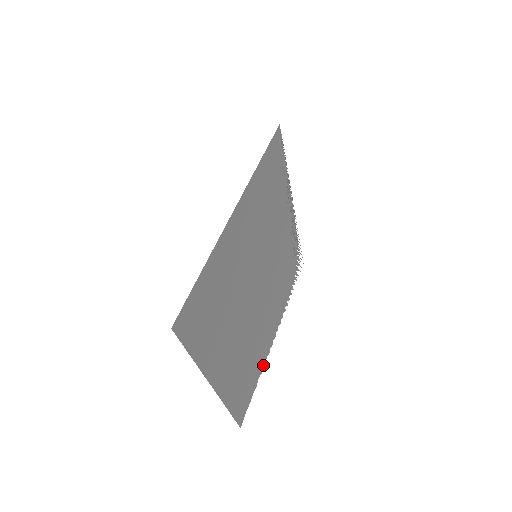
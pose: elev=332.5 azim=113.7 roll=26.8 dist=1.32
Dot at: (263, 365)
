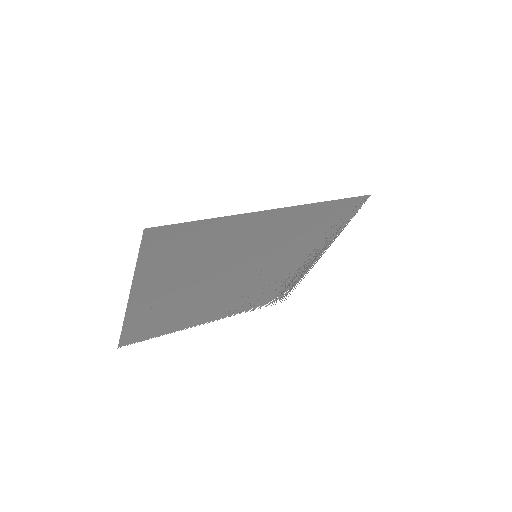
Dot at: (180, 329)
